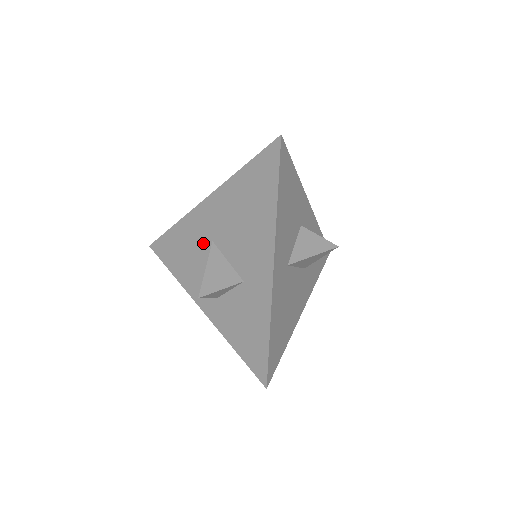
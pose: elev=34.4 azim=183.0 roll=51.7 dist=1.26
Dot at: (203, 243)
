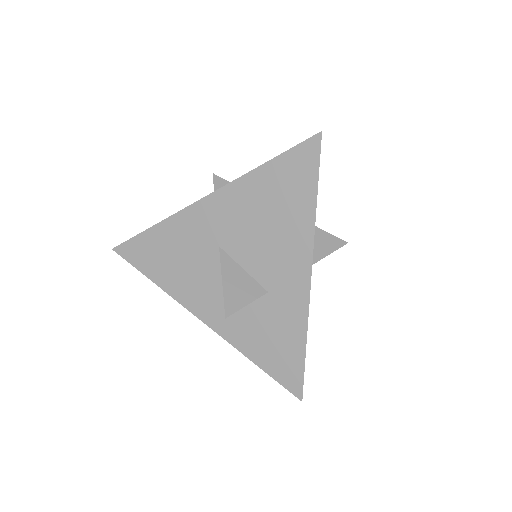
Dot at: (204, 248)
